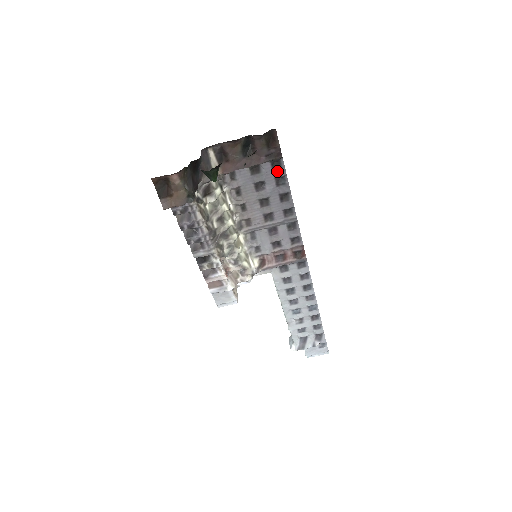
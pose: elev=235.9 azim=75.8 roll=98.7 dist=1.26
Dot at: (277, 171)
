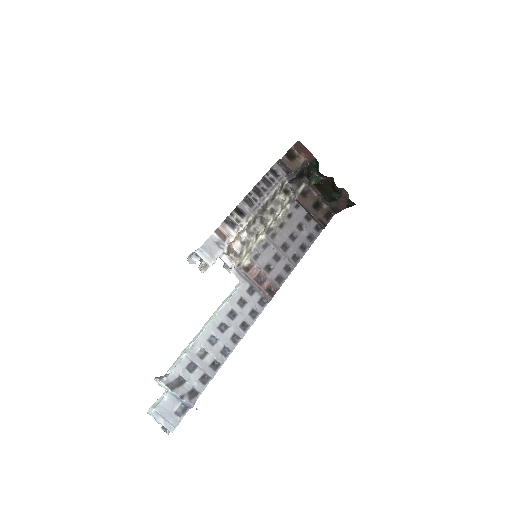
Dot at: (315, 231)
